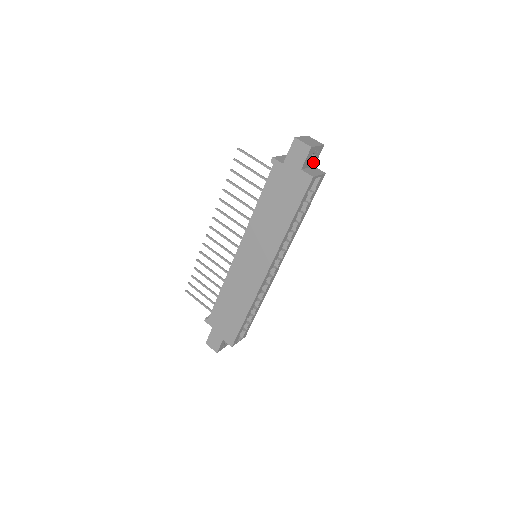
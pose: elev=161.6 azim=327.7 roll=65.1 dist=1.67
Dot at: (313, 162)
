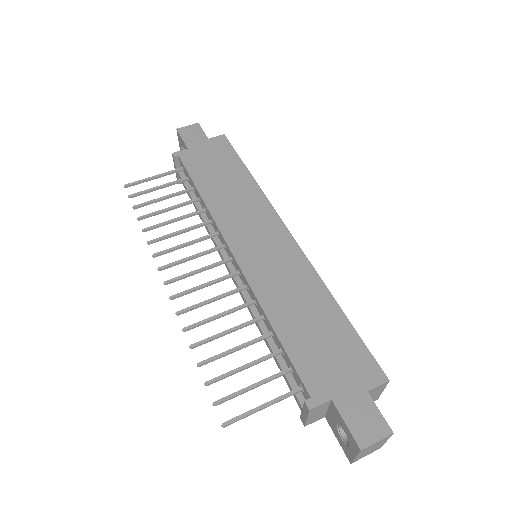
Dot at: occluded
